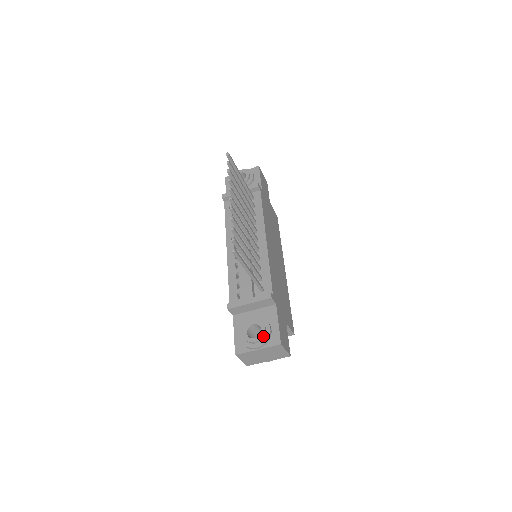
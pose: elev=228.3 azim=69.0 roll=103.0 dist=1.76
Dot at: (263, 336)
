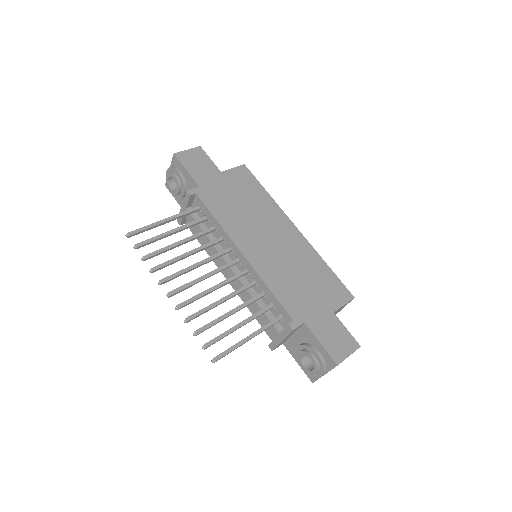
Dot at: (317, 366)
